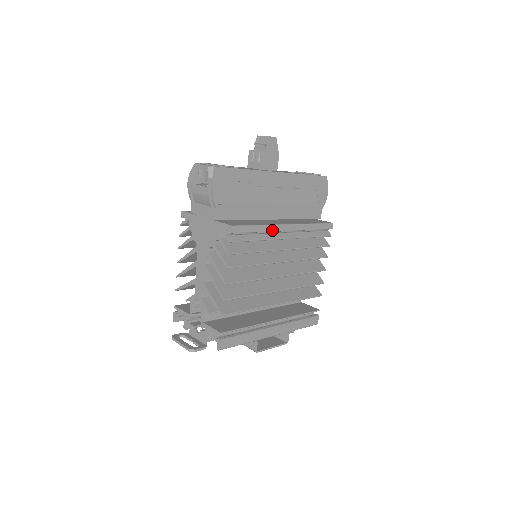
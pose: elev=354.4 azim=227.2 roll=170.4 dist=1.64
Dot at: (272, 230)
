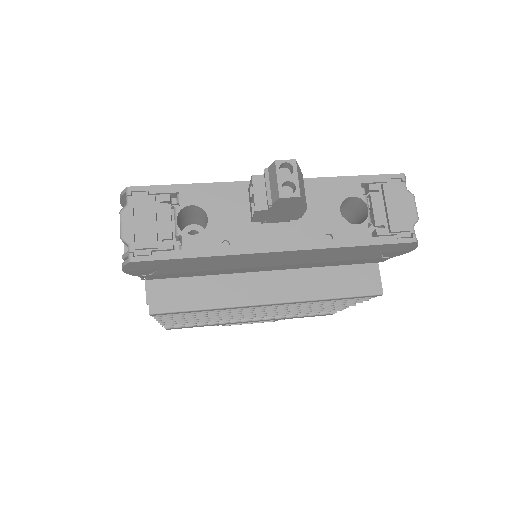
Dot at: (234, 308)
